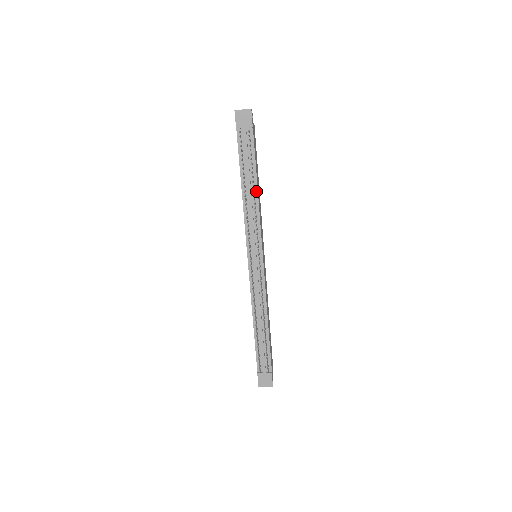
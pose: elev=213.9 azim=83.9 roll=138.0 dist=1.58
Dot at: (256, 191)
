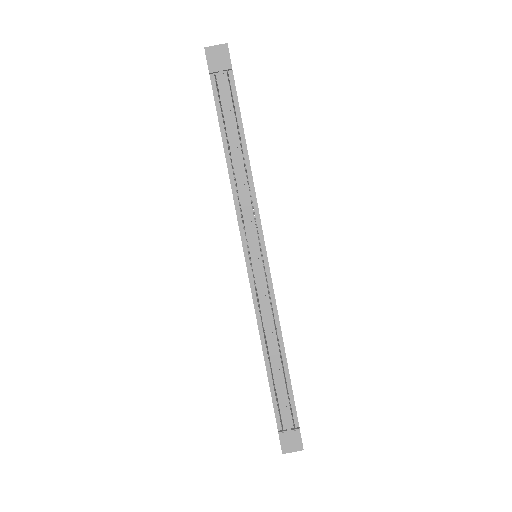
Dot at: (246, 159)
